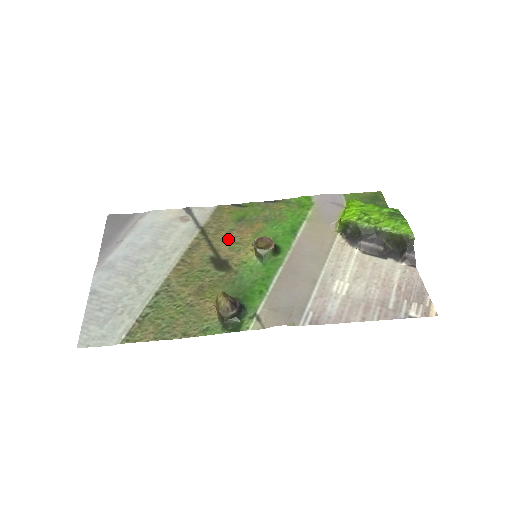
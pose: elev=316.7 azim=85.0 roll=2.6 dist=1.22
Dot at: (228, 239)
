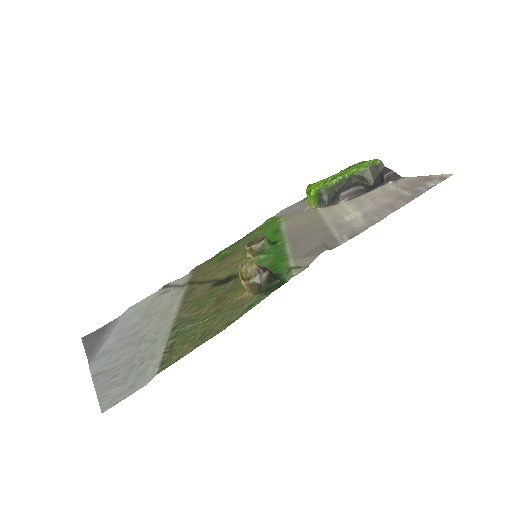
Dot at: (220, 270)
